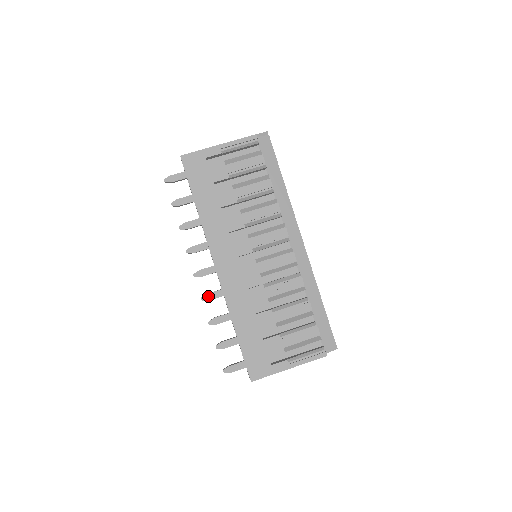
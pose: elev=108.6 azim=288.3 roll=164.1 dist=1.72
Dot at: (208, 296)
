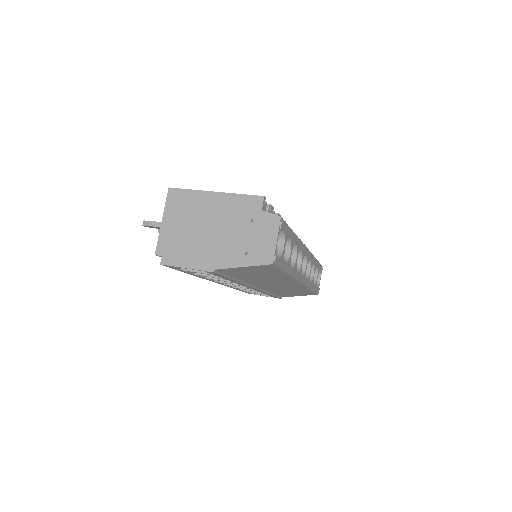
Dot at: occluded
